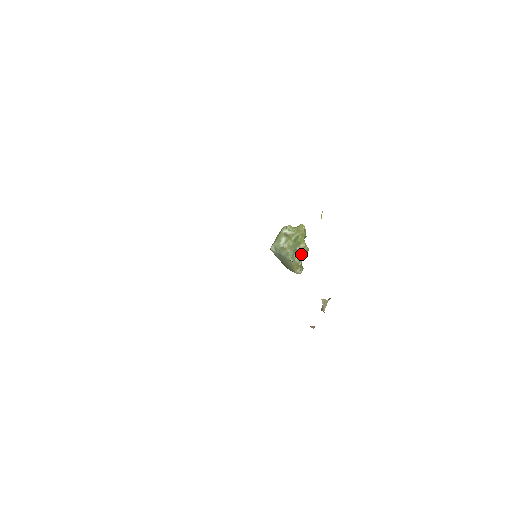
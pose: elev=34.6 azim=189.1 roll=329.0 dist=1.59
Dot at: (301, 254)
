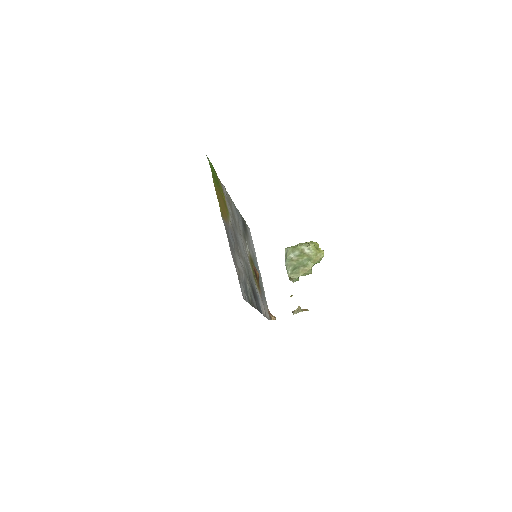
Dot at: (300, 274)
